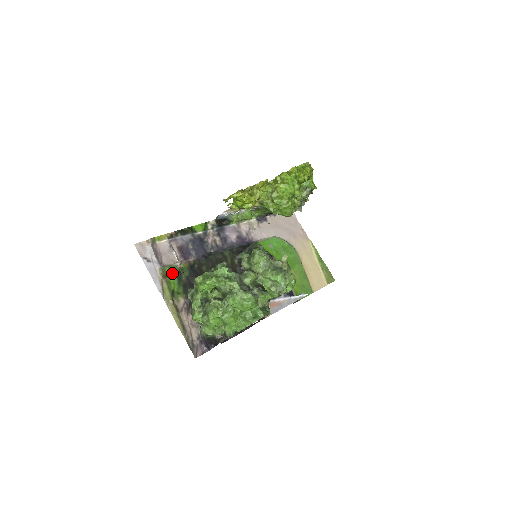
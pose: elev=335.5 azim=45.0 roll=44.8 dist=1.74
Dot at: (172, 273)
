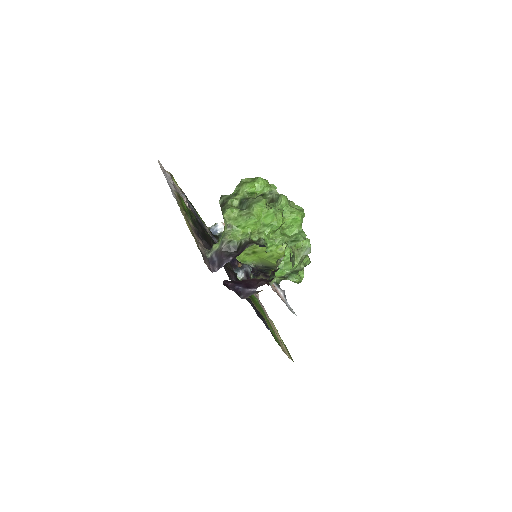
Dot at: occluded
